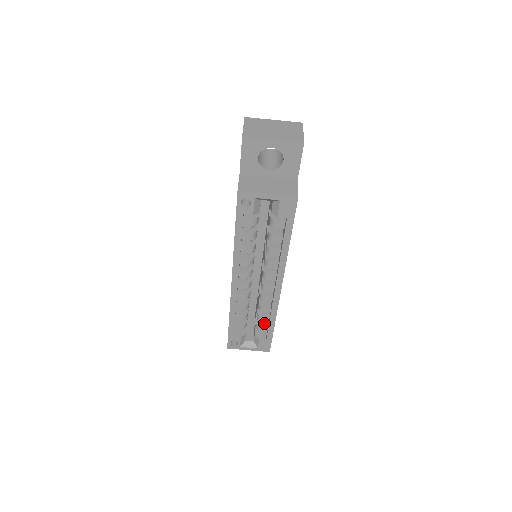
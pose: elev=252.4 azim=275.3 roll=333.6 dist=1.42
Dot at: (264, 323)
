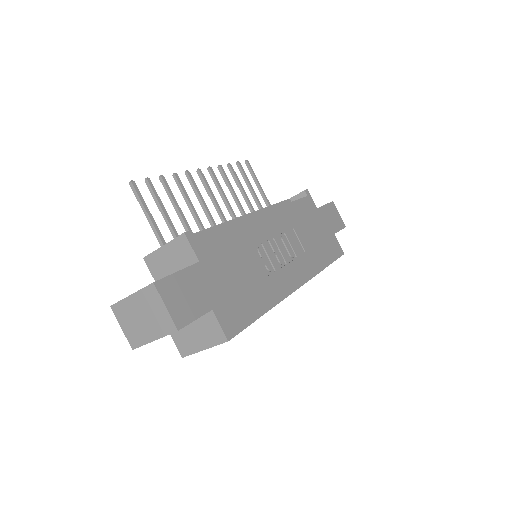
Dot at: occluded
